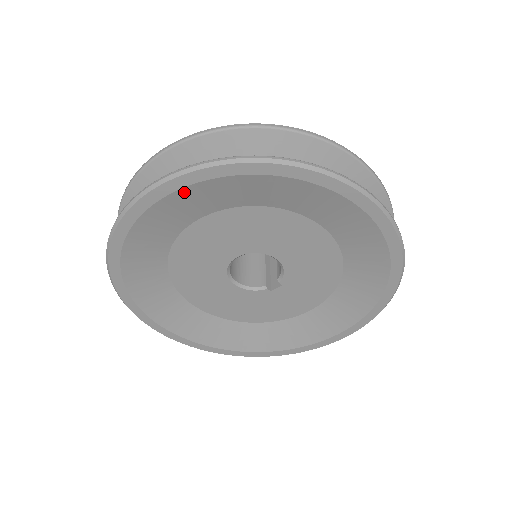
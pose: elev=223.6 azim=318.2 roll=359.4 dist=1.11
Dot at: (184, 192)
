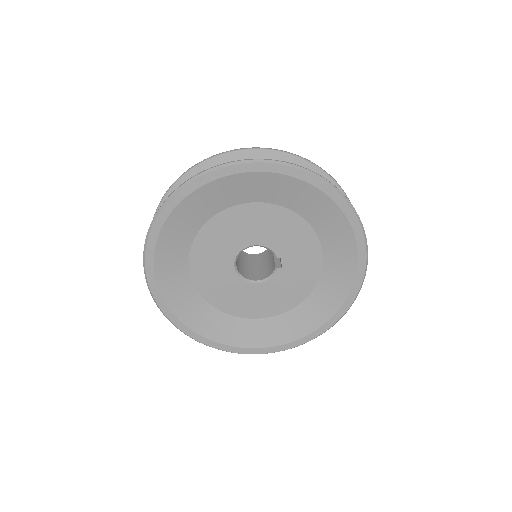
Dot at: (158, 255)
